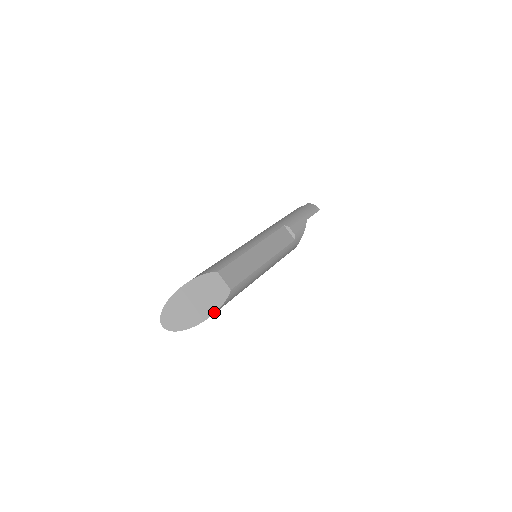
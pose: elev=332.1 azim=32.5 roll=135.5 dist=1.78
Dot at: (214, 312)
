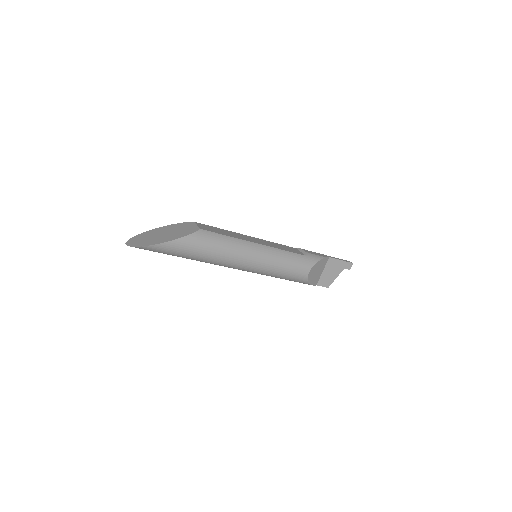
Dot at: (177, 238)
